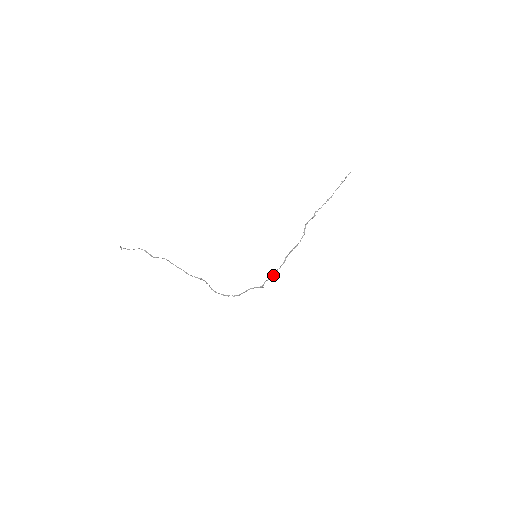
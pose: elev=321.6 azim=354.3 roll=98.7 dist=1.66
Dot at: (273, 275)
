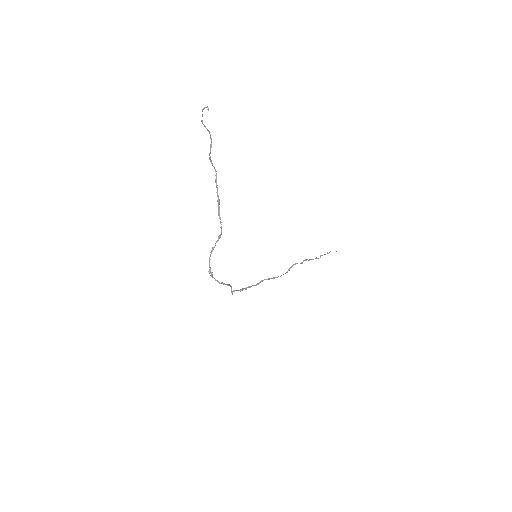
Dot at: (242, 289)
